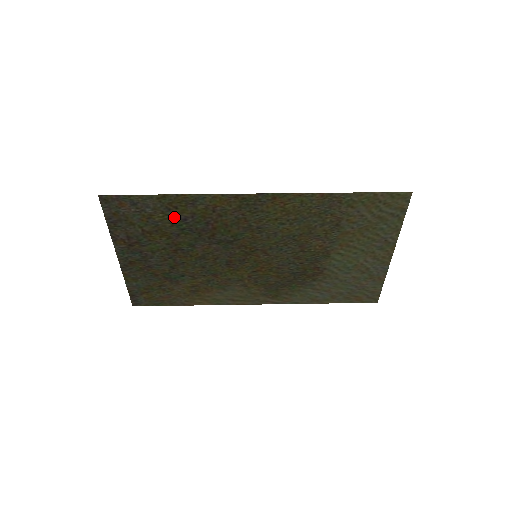
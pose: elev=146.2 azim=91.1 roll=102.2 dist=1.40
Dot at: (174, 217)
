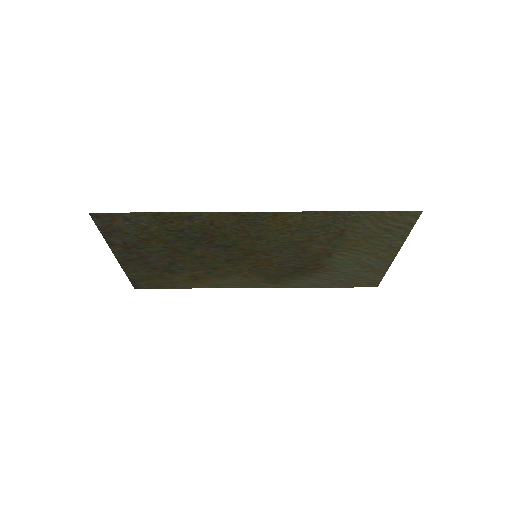
Dot at: (170, 228)
